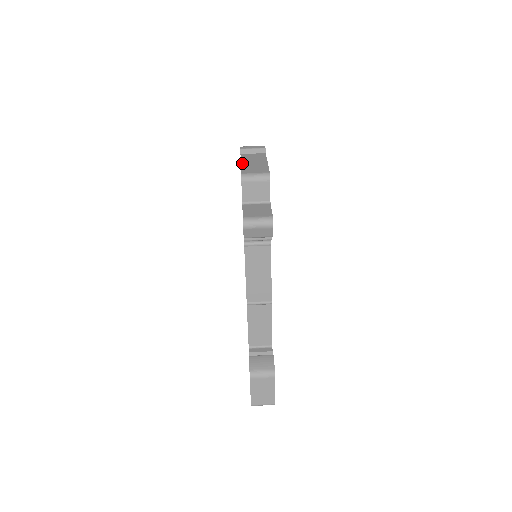
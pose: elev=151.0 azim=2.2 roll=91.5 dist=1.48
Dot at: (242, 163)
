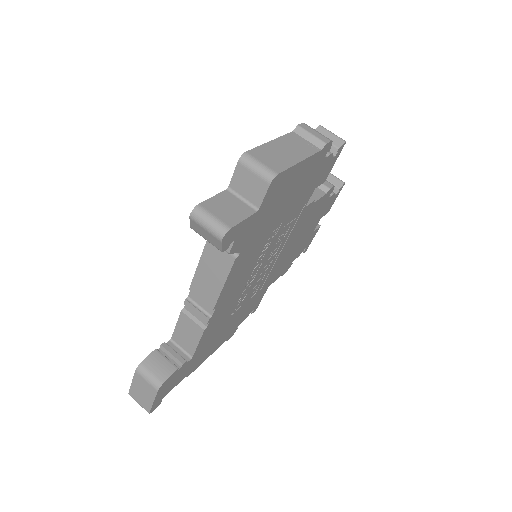
Dot at: (272, 141)
